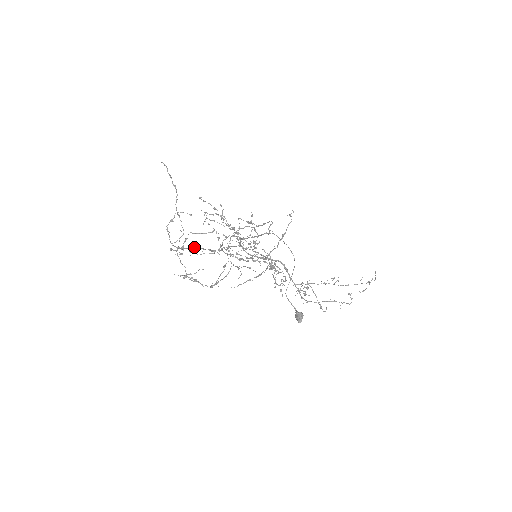
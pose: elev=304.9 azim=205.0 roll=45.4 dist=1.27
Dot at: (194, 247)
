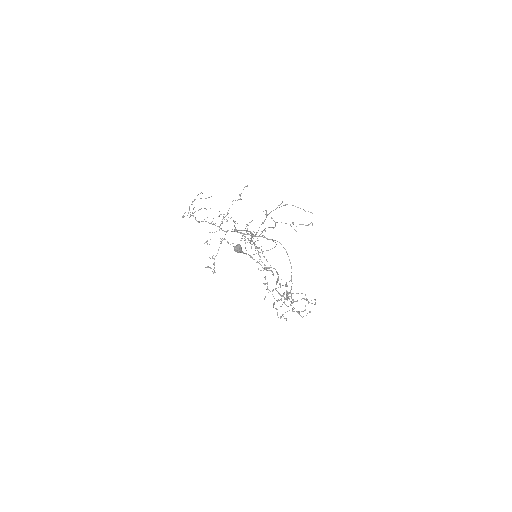
Dot at: occluded
